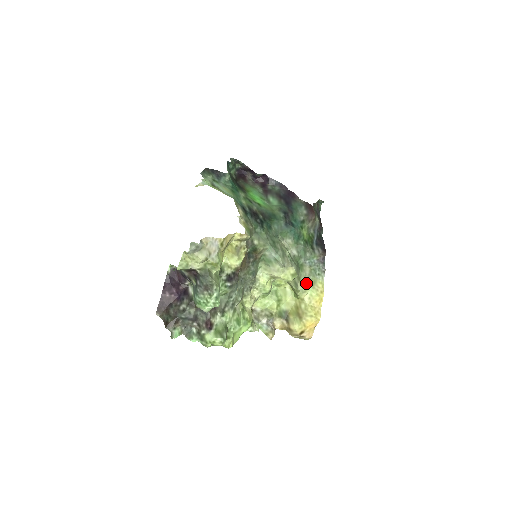
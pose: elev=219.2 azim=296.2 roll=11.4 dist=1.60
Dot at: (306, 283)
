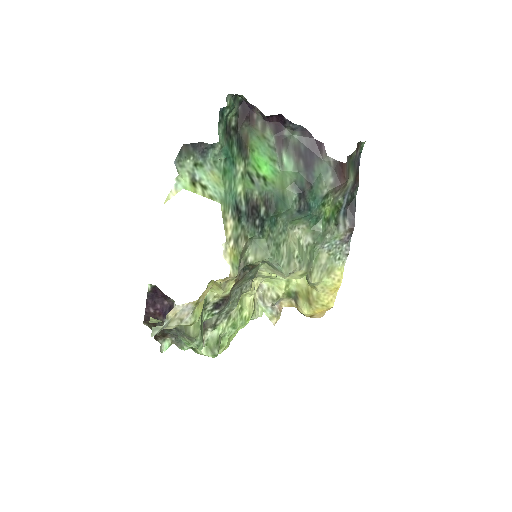
Dot at: (320, 274)
